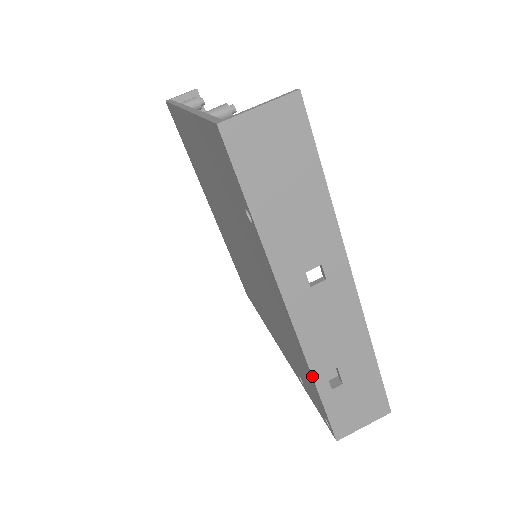
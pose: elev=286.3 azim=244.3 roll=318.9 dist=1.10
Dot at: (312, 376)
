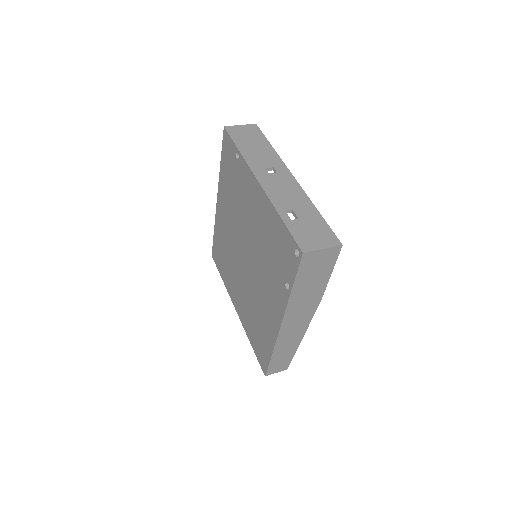
Dot at: (276, 210)
